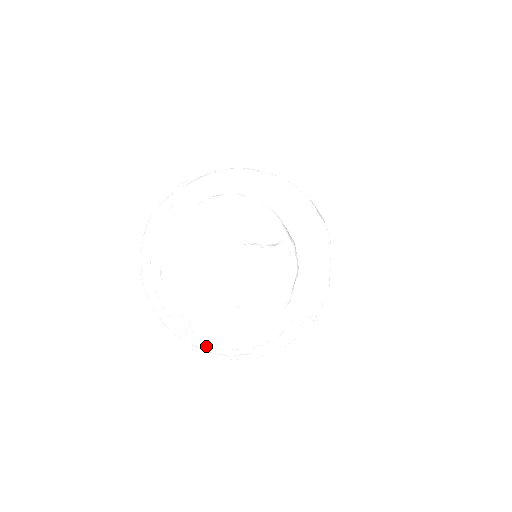
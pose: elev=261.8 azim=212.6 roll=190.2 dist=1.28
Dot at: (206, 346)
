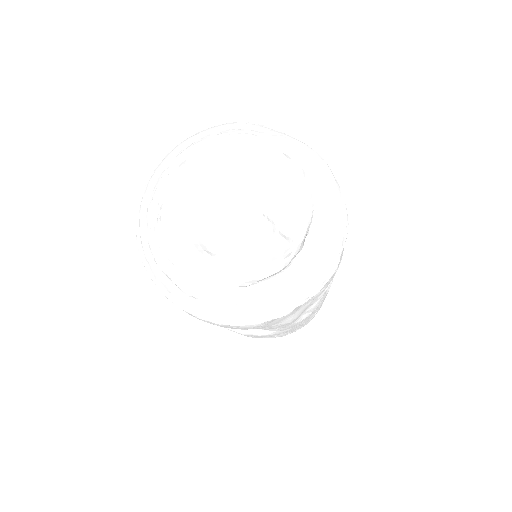
Dot at: (150, 251)
